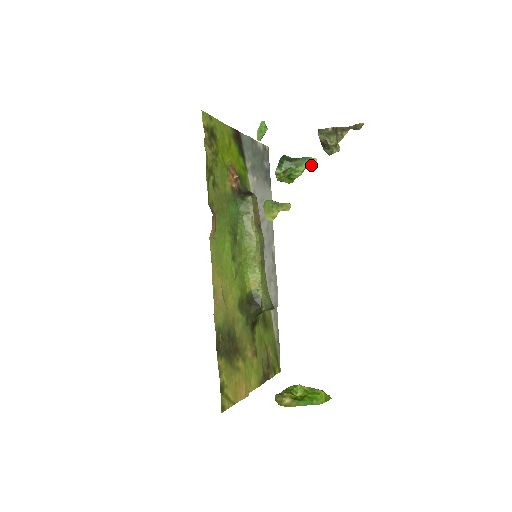
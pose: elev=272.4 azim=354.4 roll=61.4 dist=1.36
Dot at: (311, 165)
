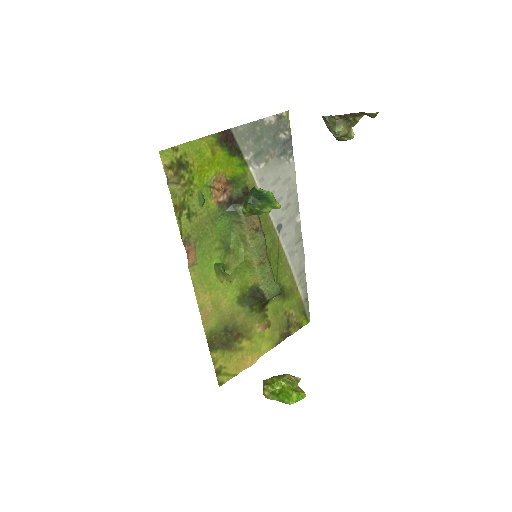
Dot at: (275, 208)
